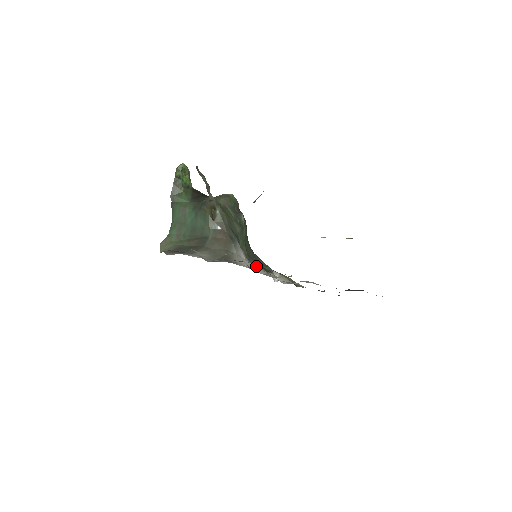
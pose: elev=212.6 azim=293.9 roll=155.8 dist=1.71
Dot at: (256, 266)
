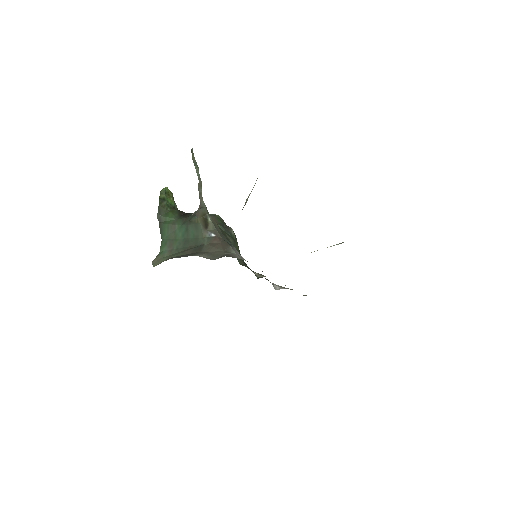
Dot at: (255, 274)
